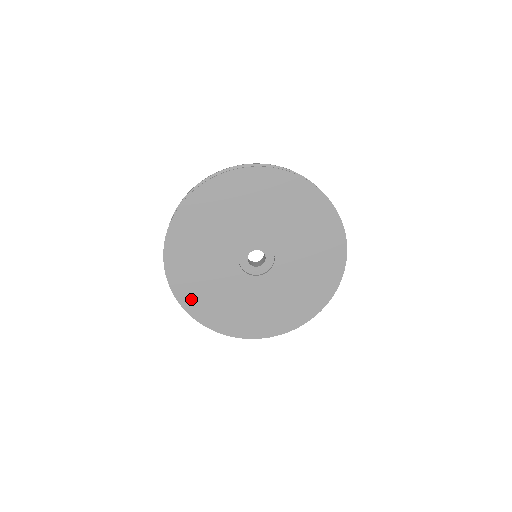
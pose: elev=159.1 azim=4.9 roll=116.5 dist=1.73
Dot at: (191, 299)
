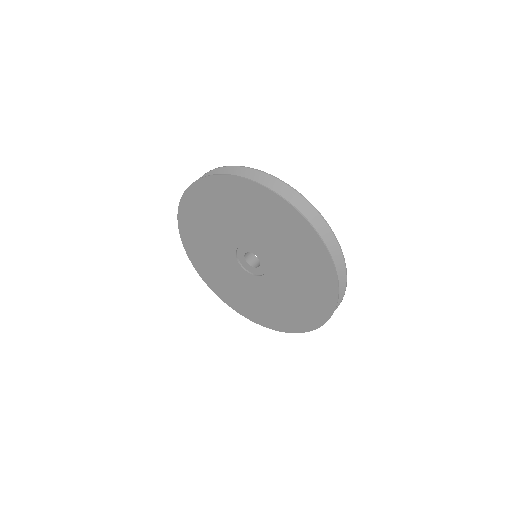
Dot at: (219, 289)
